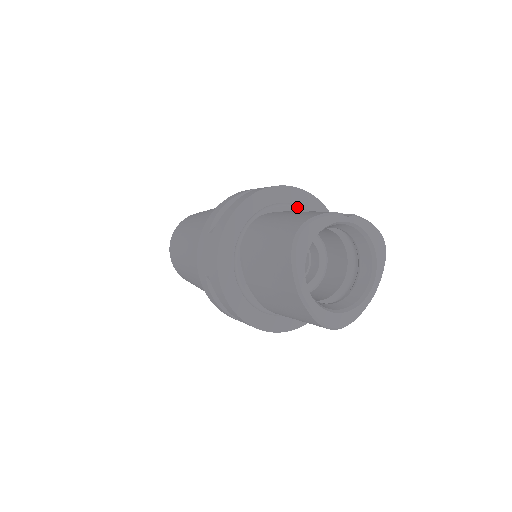
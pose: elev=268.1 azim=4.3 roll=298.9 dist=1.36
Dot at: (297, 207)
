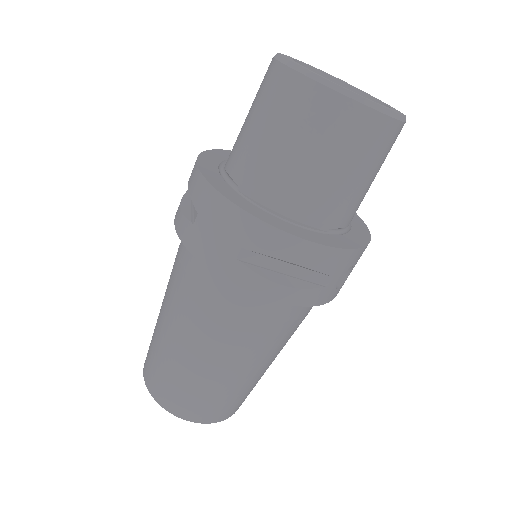
Dot at: occluded
